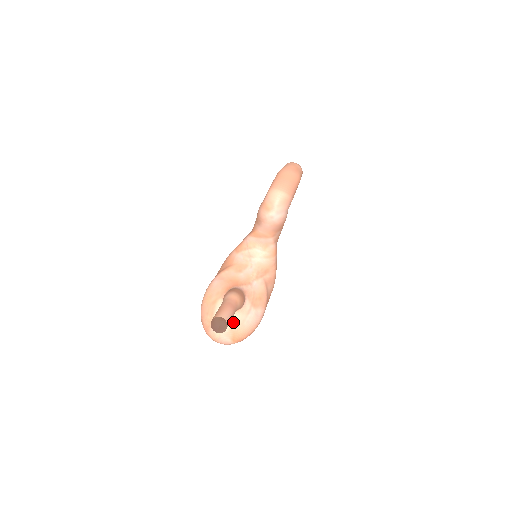
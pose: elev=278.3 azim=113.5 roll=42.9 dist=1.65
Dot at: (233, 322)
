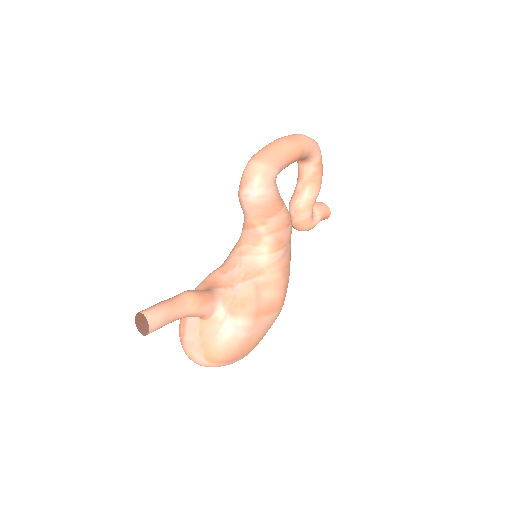
Dot at: (204, 334)
